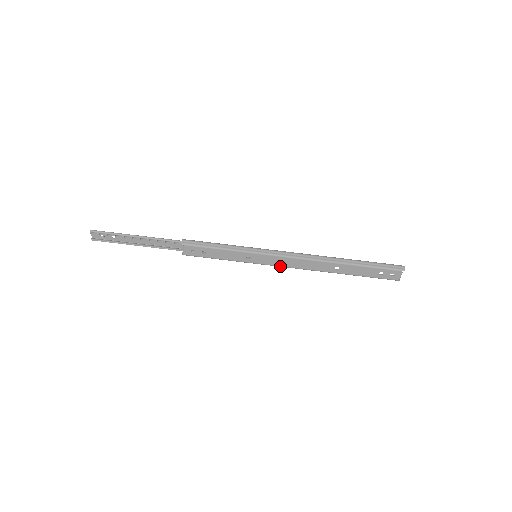
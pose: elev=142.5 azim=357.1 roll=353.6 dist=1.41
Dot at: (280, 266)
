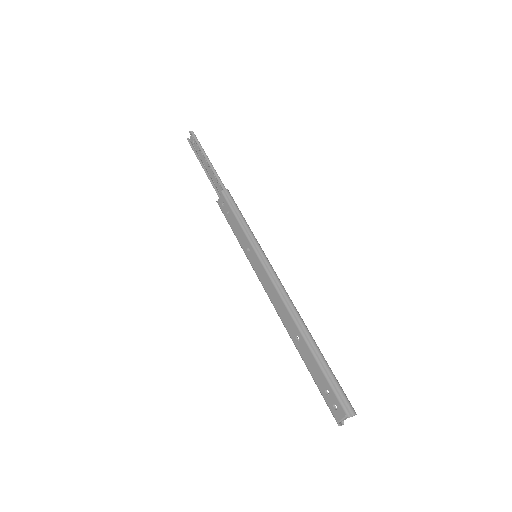
Dot at: (262, 284)
